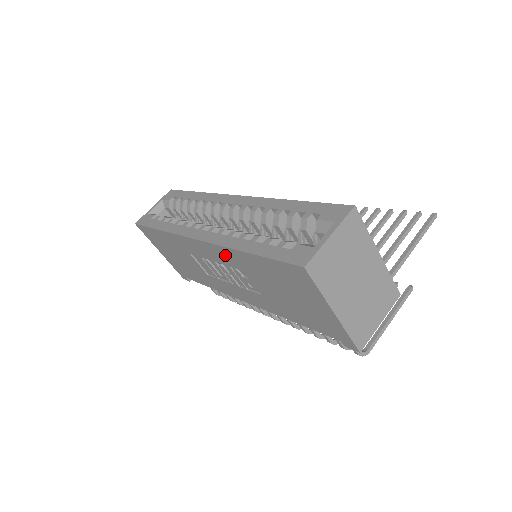
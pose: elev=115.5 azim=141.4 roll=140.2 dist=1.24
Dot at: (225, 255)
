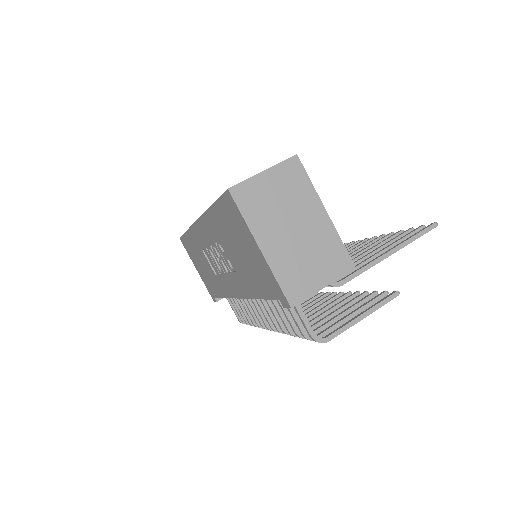
Dot at: (208, 226)
